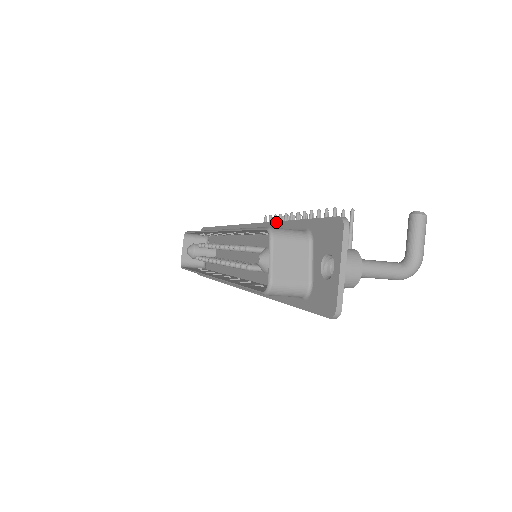
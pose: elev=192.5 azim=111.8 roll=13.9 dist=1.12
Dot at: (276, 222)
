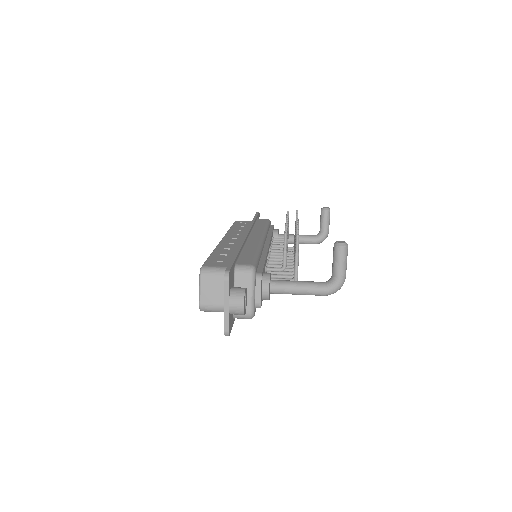
Dot at: (238, 247)
